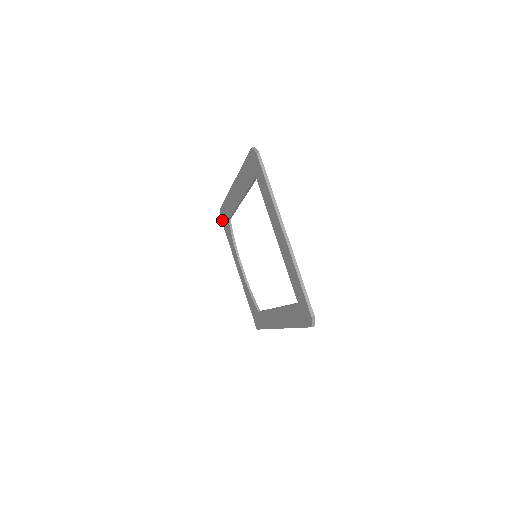
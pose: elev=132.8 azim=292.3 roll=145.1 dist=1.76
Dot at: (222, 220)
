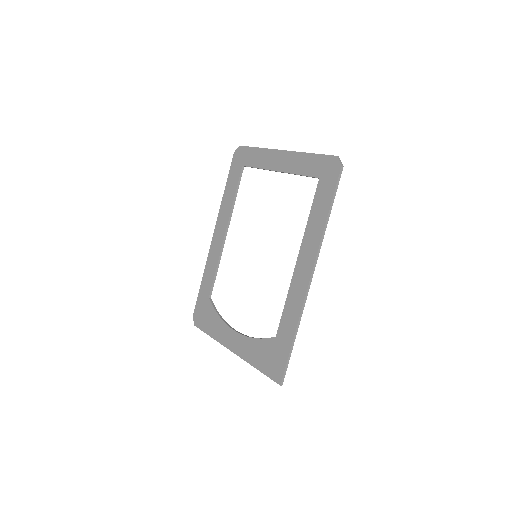
Dot at: (198, 322)
